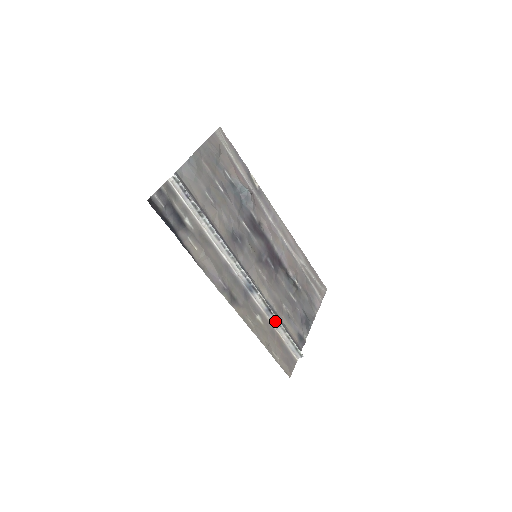
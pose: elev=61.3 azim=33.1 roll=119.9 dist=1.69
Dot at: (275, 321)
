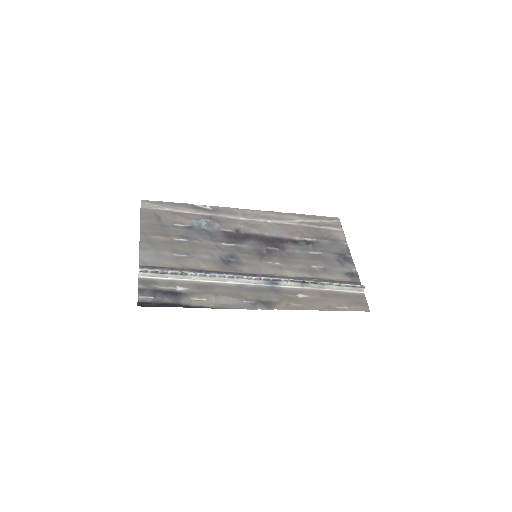
Dot at: (316, 285)
